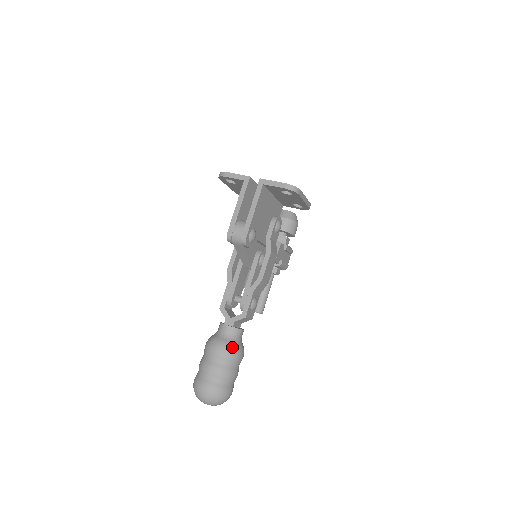
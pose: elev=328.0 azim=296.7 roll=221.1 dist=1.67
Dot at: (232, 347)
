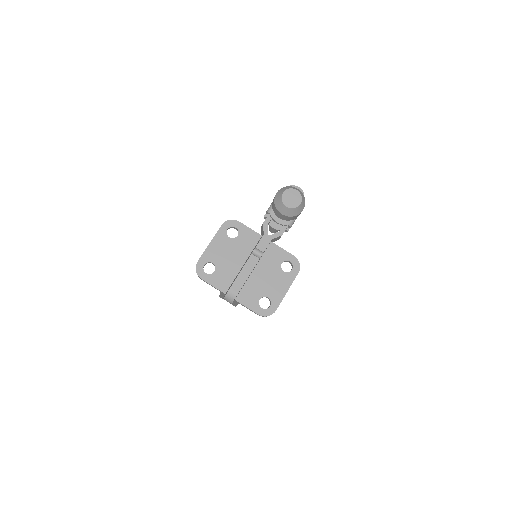
Dot at: occluded
